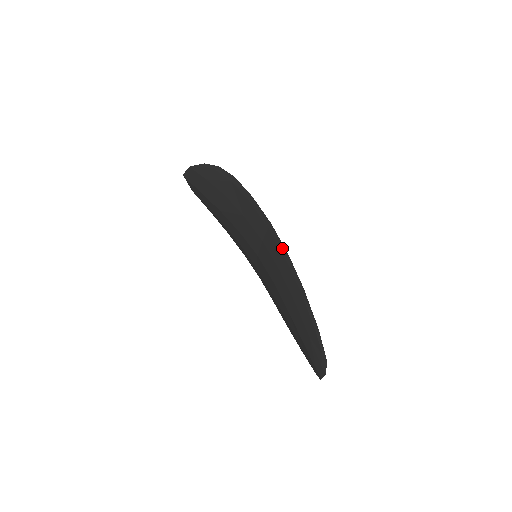
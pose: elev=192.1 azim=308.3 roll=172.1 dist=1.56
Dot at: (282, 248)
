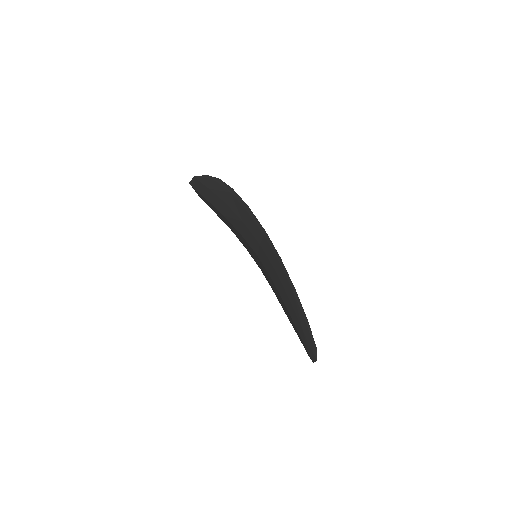
Dot at: (276, 253)
